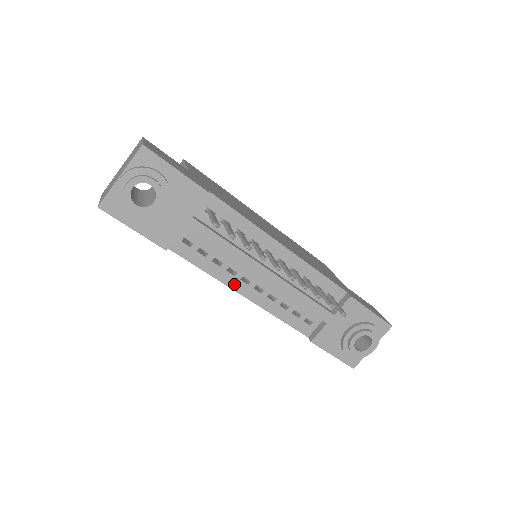
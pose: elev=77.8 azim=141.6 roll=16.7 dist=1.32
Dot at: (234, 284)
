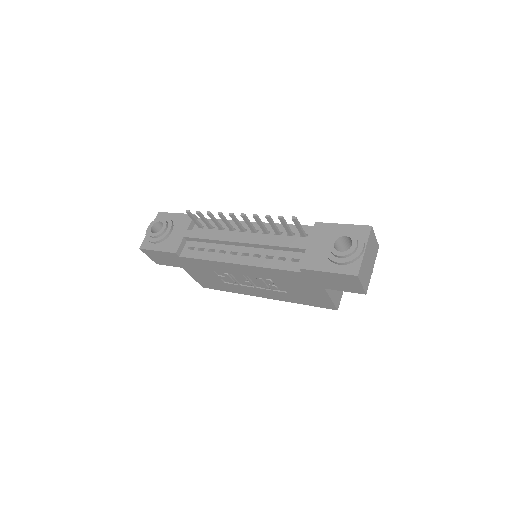
Dot at: (227, 259)
